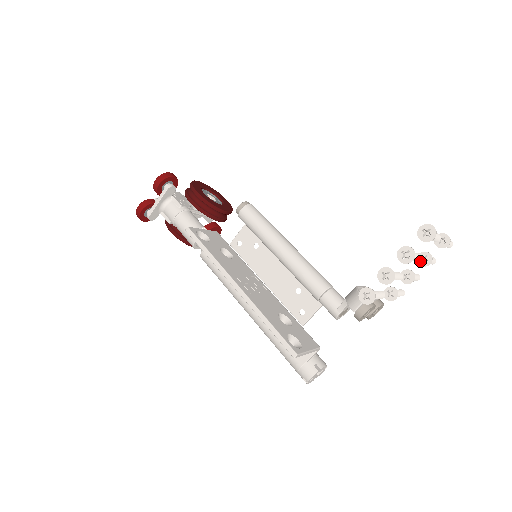
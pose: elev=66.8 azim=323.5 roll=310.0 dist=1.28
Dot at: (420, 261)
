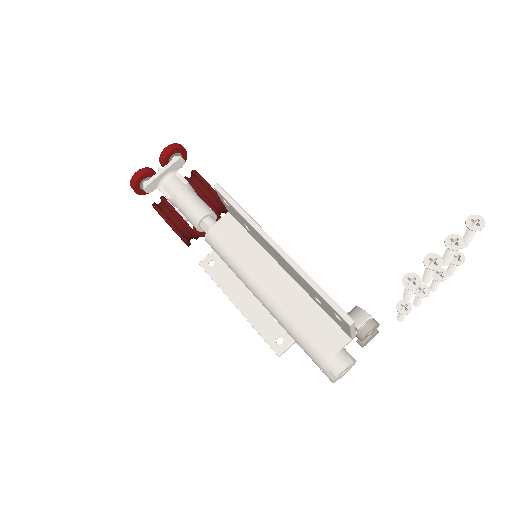
Dot at: (435, 276)
